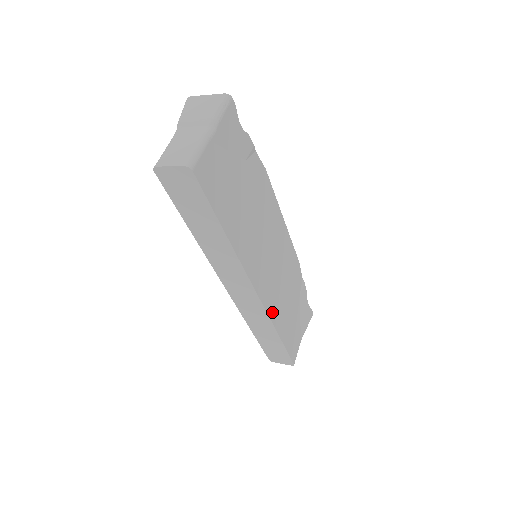
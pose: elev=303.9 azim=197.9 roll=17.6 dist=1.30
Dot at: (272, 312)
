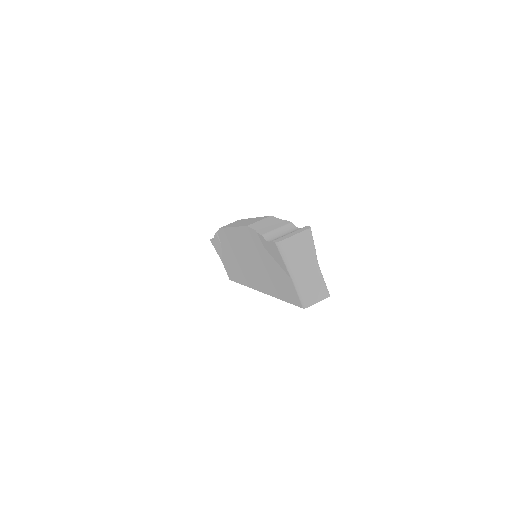
Dot at: occluded
